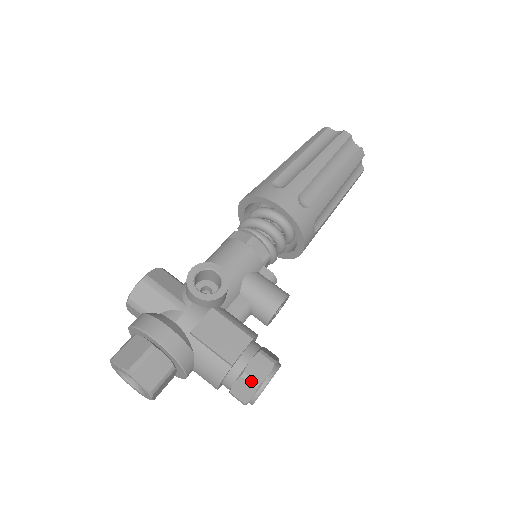
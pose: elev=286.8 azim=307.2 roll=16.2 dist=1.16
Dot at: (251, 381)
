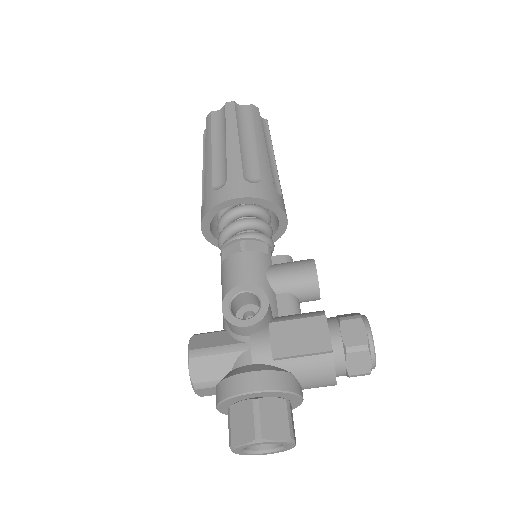
Dot at: (358, 349)
